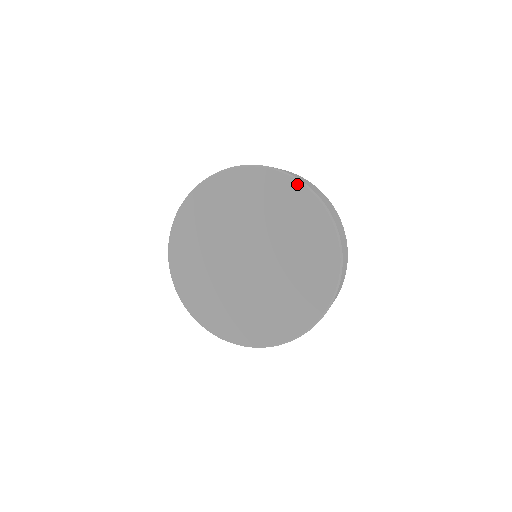
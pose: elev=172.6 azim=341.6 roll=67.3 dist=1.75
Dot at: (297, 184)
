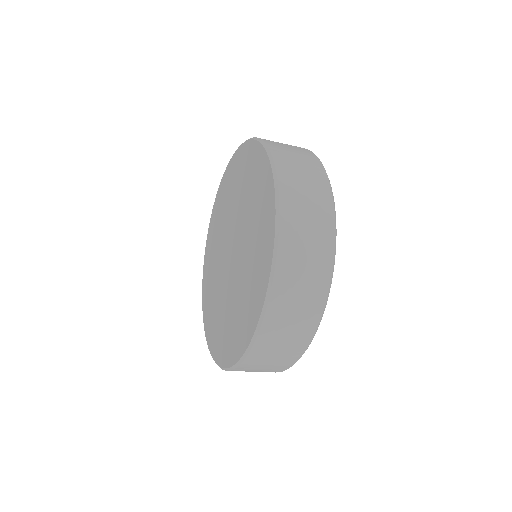
Dot at: (246, 145)
